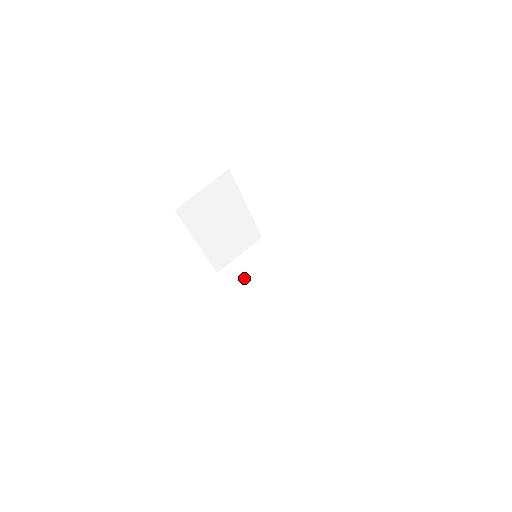
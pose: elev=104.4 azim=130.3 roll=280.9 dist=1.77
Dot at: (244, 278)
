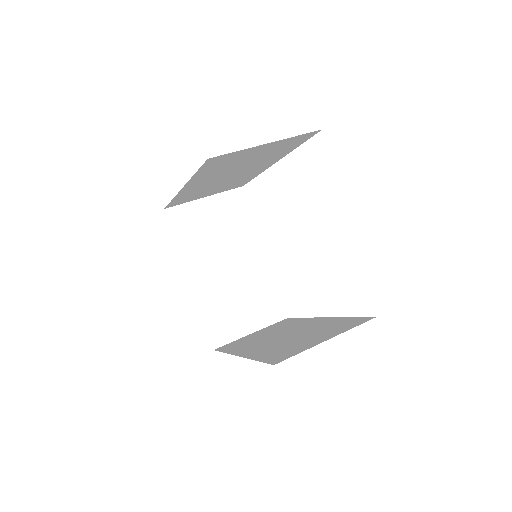
Dot at: (247, 342)
